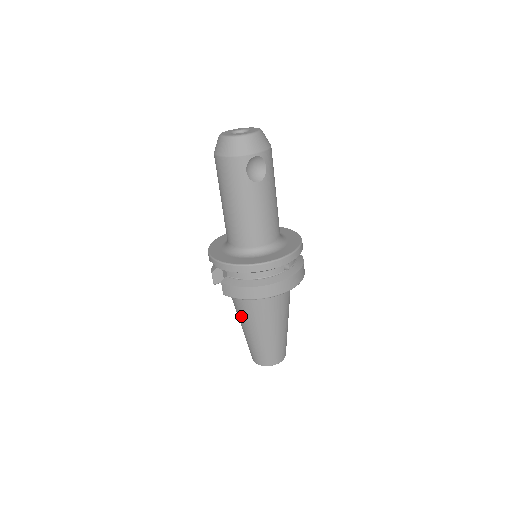
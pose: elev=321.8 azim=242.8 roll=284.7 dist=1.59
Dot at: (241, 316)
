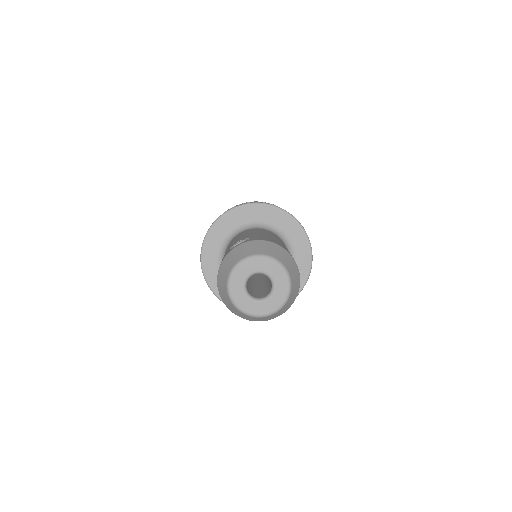
Dot at: occluded
